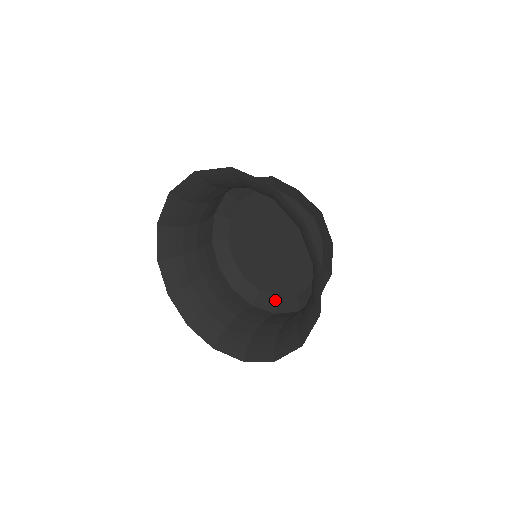
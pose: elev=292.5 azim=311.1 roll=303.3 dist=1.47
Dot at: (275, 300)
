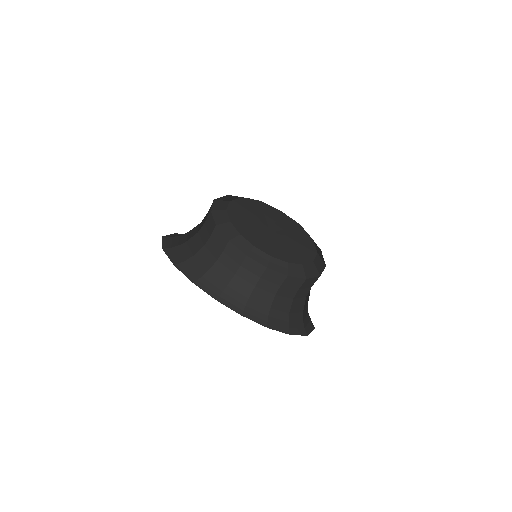
Dot at: (285, 265)
